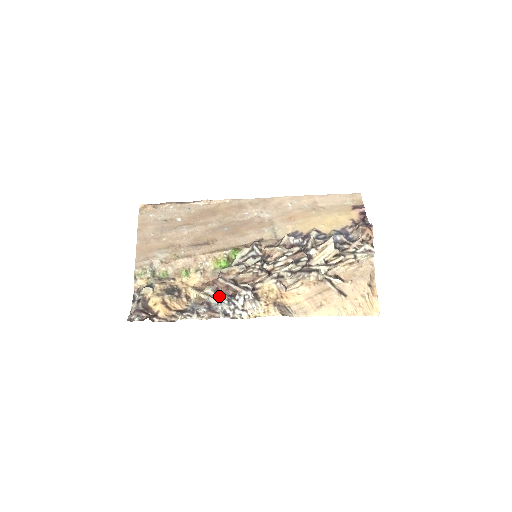
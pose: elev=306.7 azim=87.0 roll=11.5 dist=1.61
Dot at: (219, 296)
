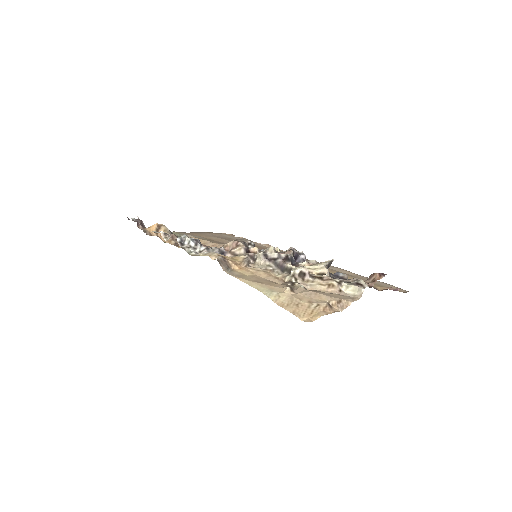
Dot at: occluded
